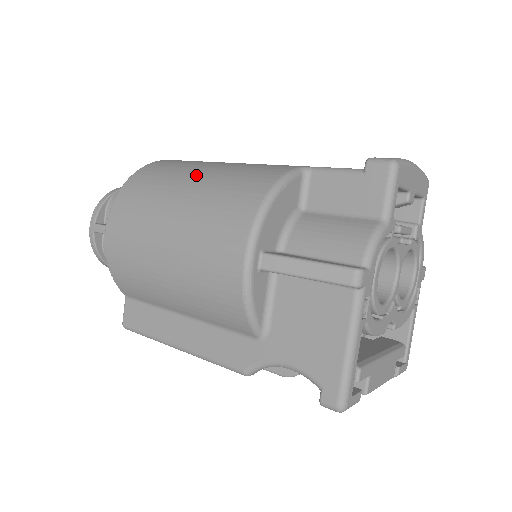
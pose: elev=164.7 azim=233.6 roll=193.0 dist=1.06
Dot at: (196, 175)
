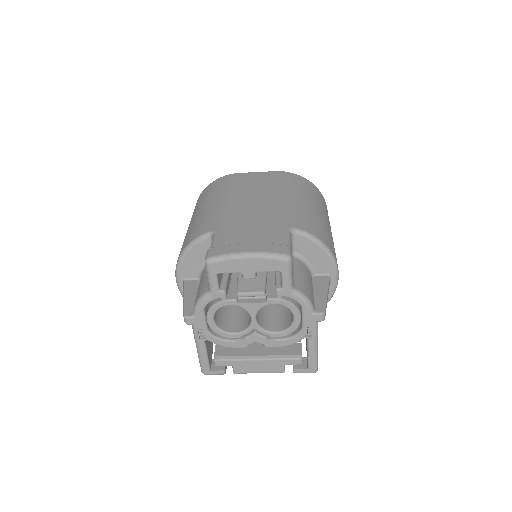
Dot at: (199, 210)
